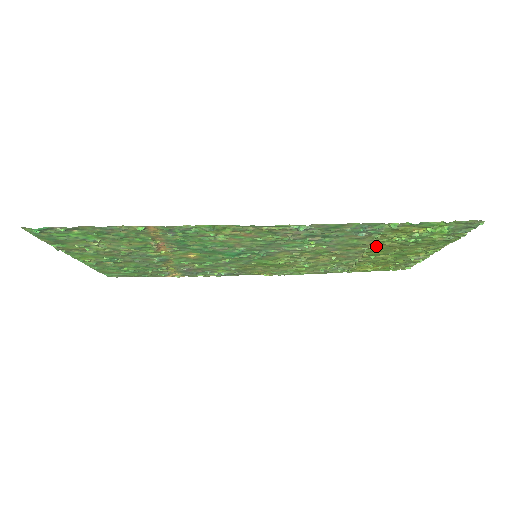
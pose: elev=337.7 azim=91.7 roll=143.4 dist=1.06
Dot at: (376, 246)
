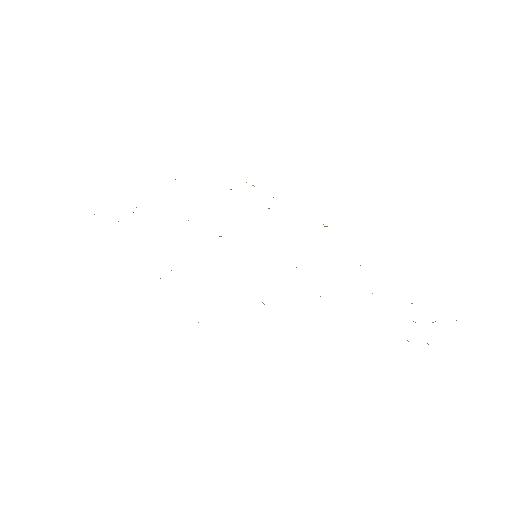
Dot at: occluded
